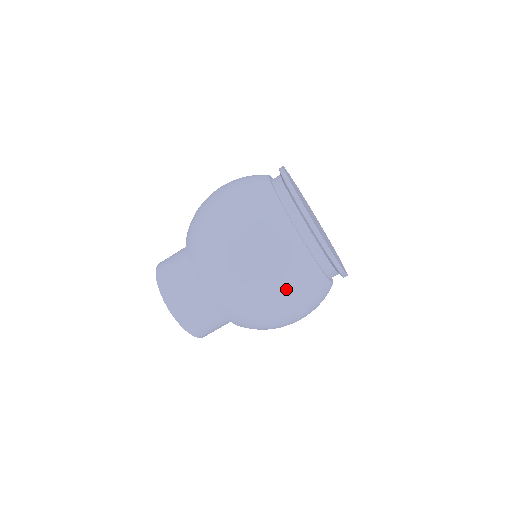
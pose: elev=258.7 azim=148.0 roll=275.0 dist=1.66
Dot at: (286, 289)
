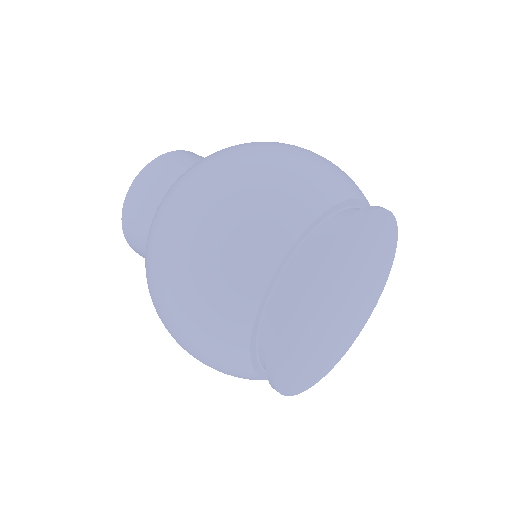
Dot at: occluded
